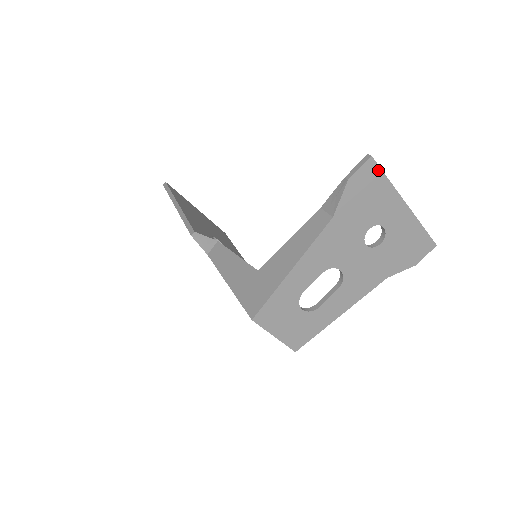
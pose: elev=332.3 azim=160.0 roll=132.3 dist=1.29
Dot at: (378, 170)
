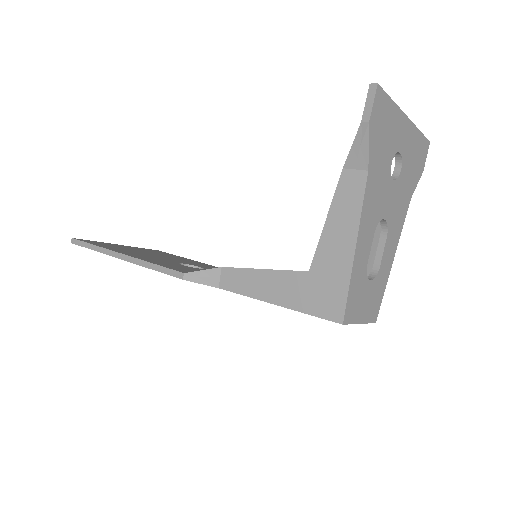
Dot at: (384, 96)
